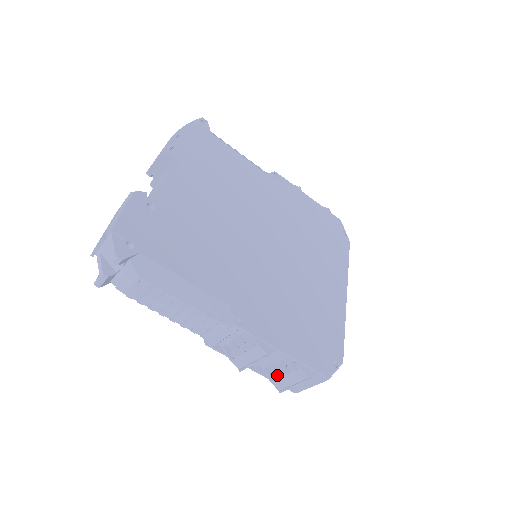
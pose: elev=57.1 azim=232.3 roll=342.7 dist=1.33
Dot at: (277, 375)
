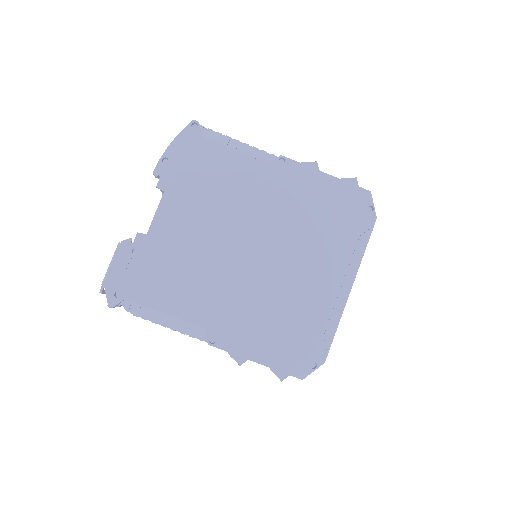
Dot at: occluded
